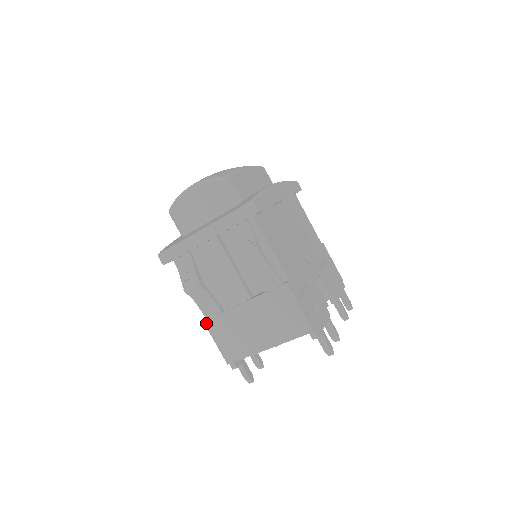
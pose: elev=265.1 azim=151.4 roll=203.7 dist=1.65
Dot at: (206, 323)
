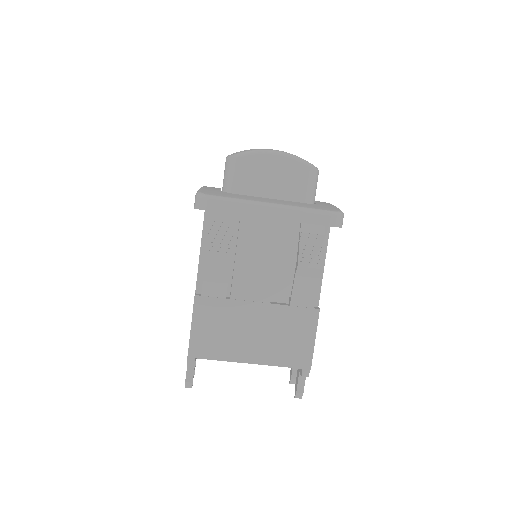
Dot at: (197, 300)
